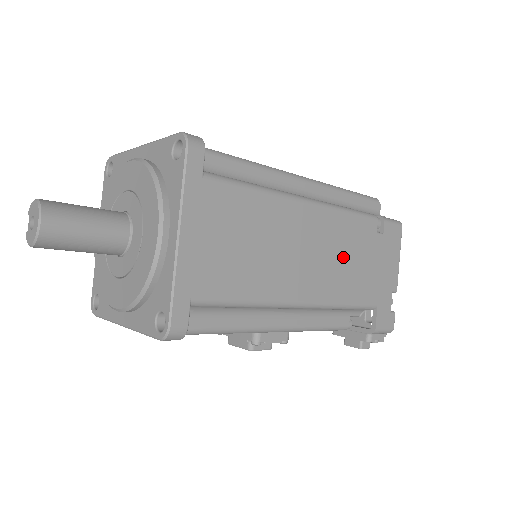
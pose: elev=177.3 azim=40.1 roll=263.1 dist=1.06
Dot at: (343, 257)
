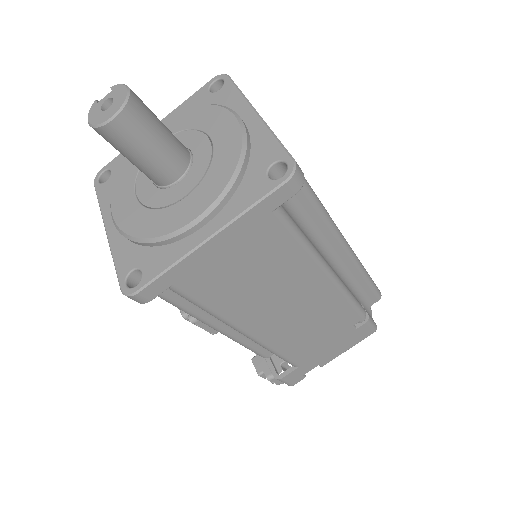
Dot at: (312, 326)
